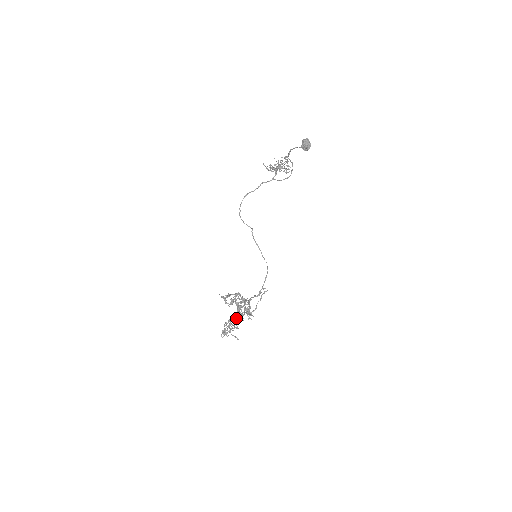
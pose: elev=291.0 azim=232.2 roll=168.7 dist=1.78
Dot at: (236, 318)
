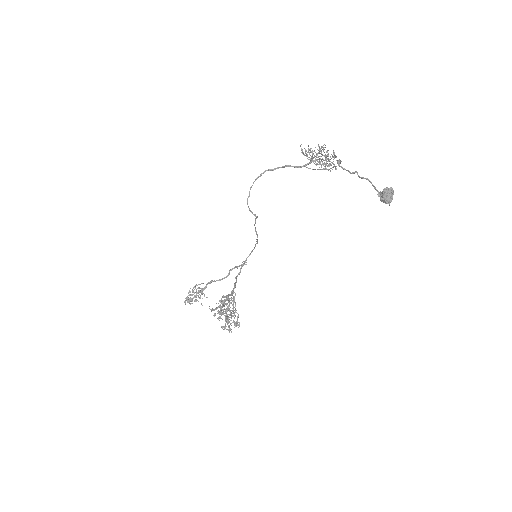
Dot at: (205, 288)
